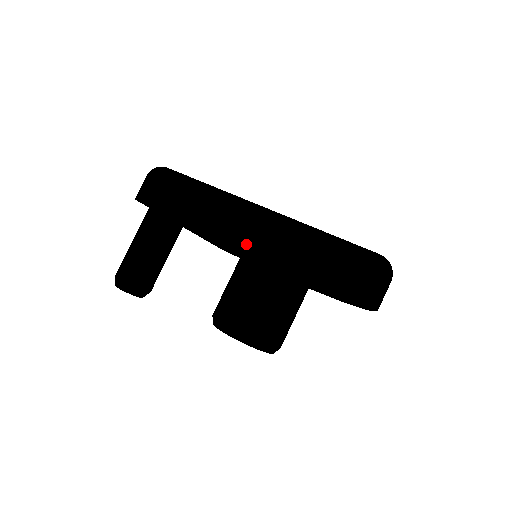
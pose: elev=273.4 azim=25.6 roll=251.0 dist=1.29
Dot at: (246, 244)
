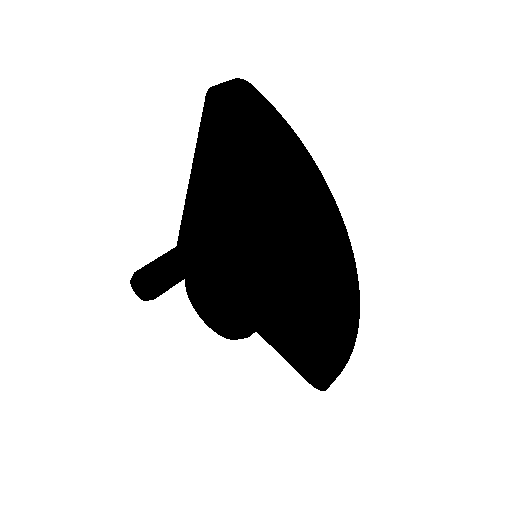
Dot at: (192, 178)
